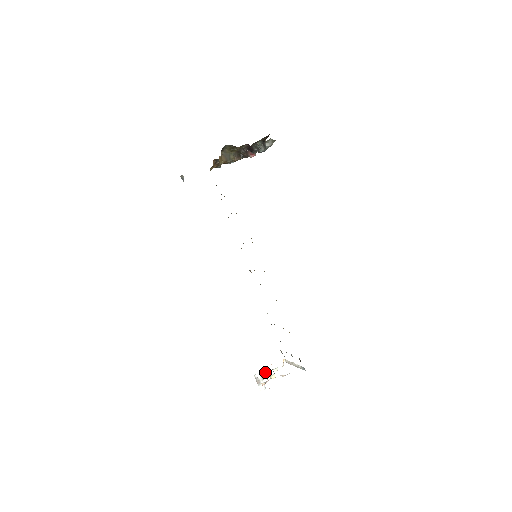
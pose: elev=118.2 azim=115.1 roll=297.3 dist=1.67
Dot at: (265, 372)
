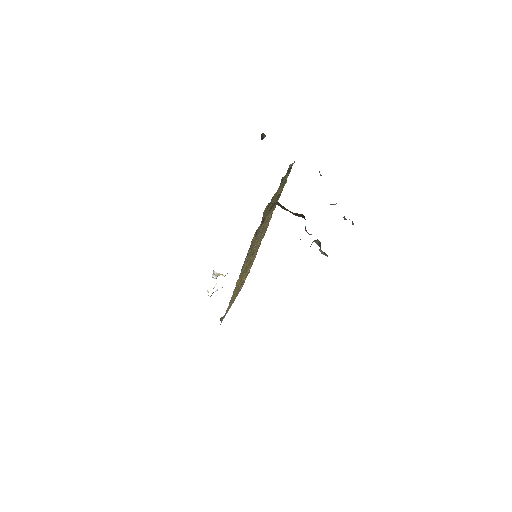
Dot at: (223, 275)
